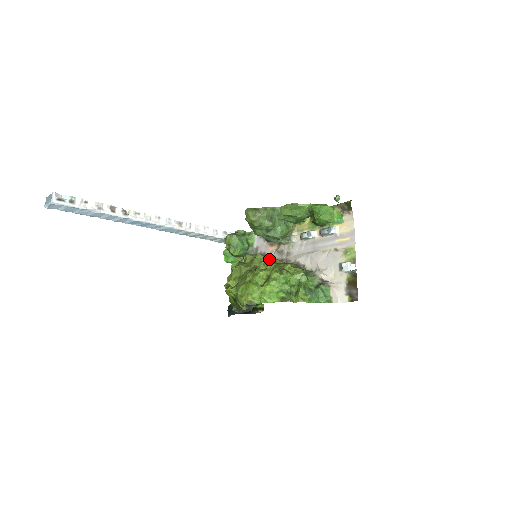
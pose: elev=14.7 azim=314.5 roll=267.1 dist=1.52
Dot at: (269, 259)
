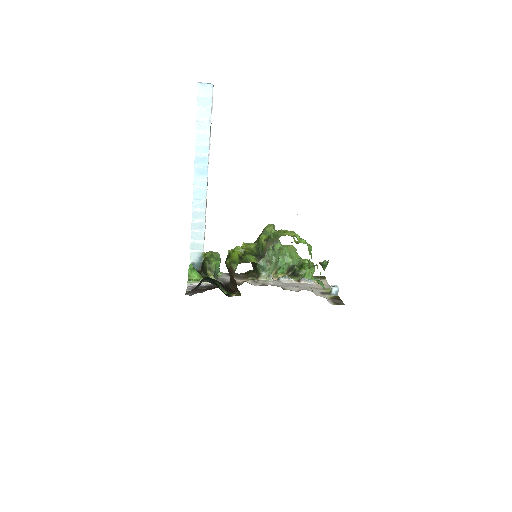
Dot at: occluded
